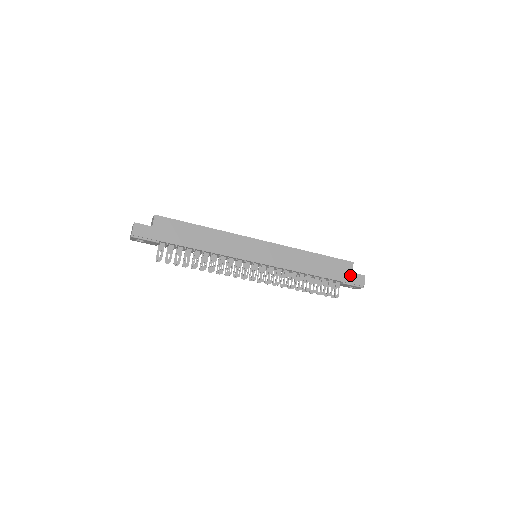
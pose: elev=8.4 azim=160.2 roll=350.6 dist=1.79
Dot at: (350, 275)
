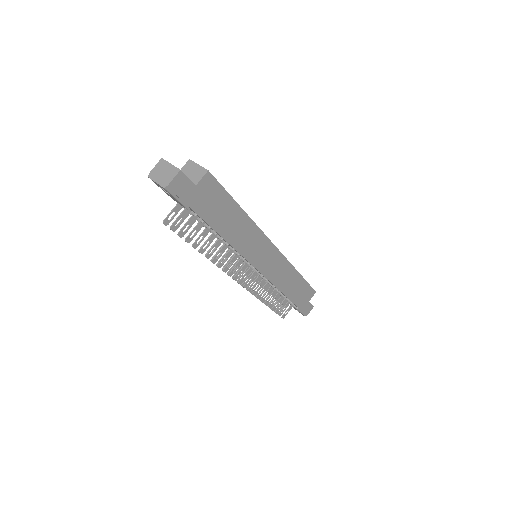
Dot at: (306, 303)
